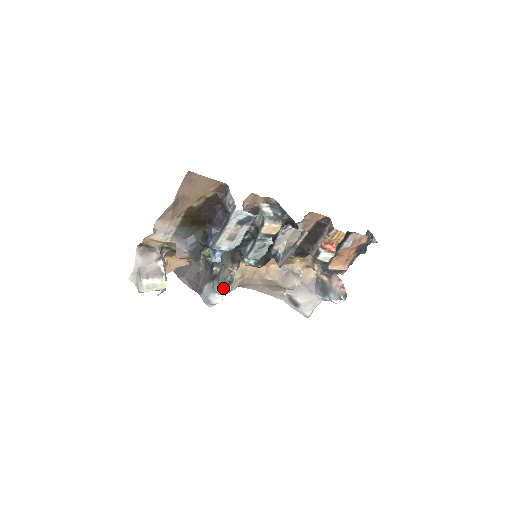
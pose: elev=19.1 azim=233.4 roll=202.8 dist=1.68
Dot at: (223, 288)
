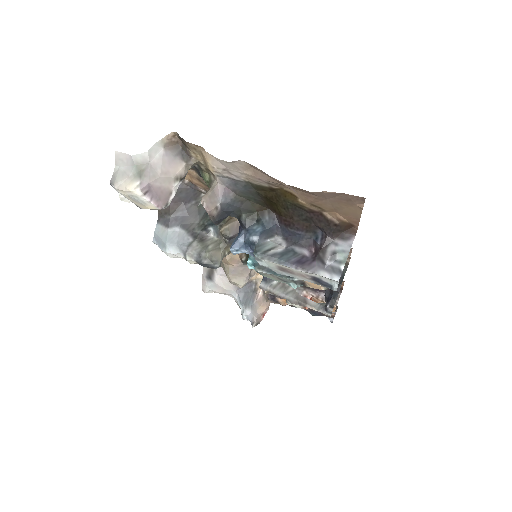
Dot at: (197, 262)
